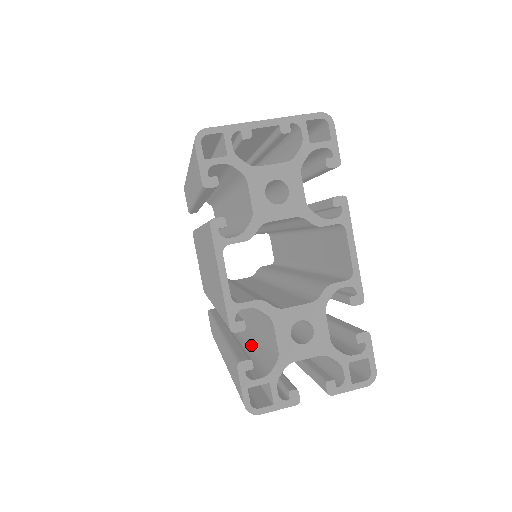
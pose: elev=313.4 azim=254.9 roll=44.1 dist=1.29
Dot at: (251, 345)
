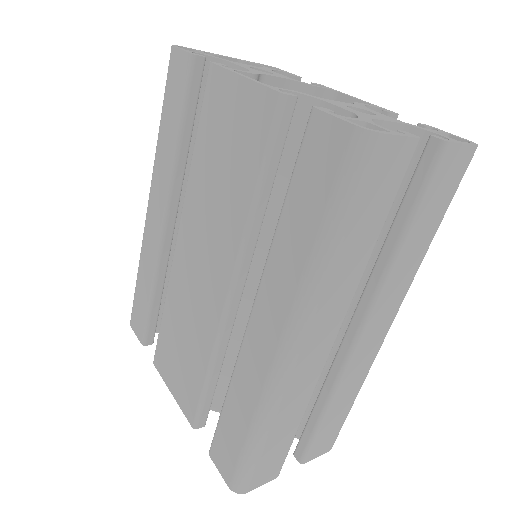
Dot at: occluded
